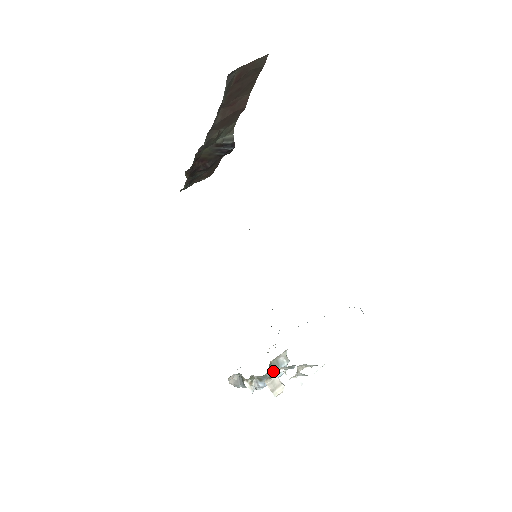
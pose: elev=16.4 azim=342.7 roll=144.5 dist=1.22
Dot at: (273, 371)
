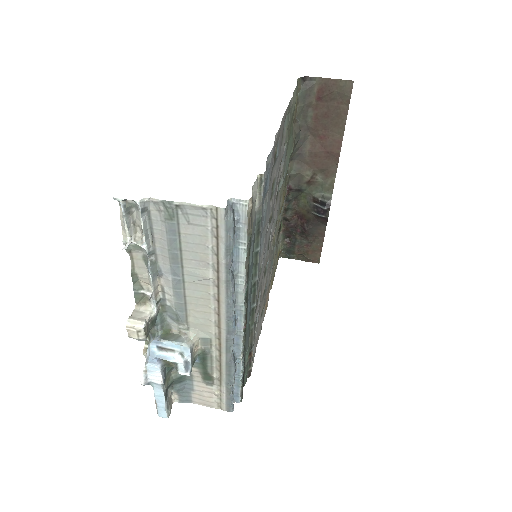
Dot at: (143, 283)
